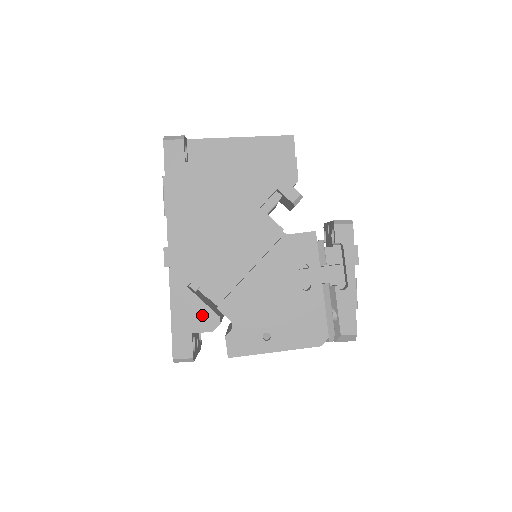
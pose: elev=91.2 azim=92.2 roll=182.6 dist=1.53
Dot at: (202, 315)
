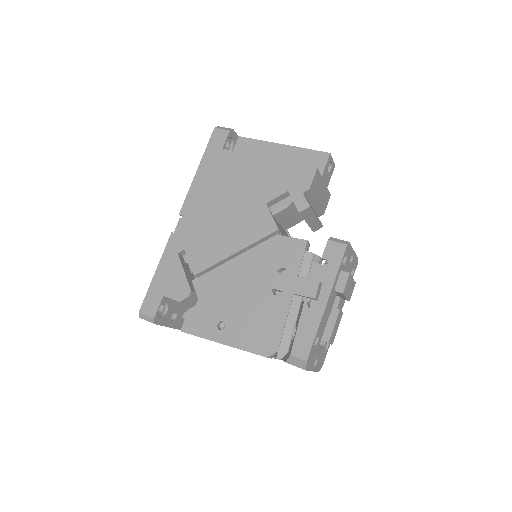
Dot at: (178, 283)
